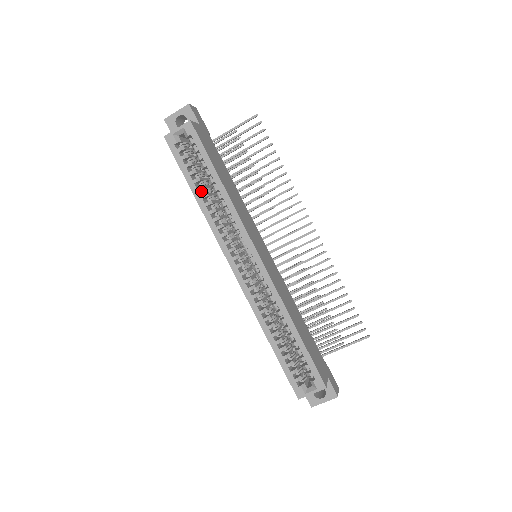
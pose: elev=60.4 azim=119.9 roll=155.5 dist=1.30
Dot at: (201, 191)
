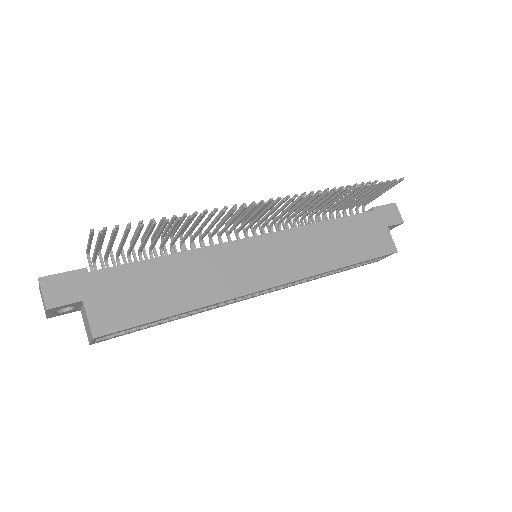
Dot at: occluded
